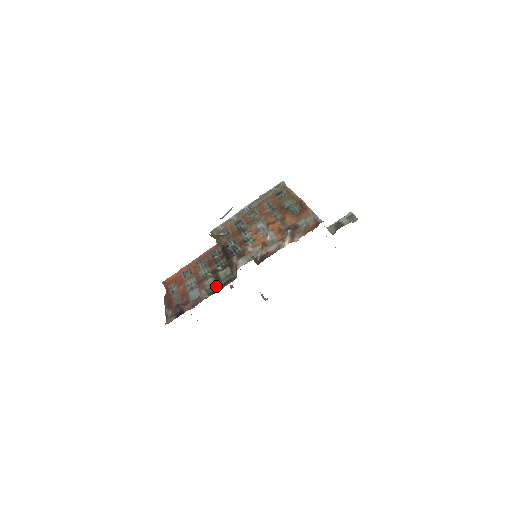
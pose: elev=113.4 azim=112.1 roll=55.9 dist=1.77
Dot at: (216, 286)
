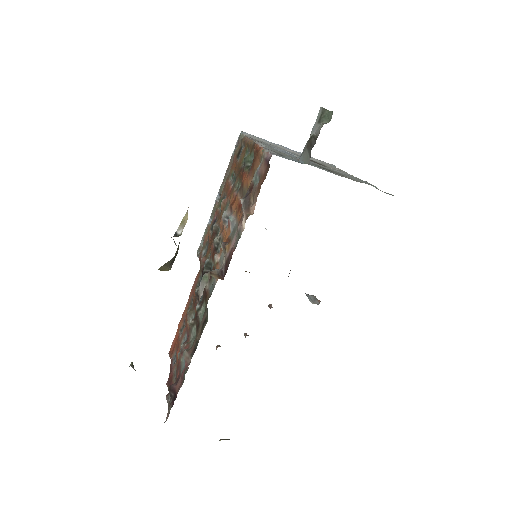
Dot at: (195, 338)
